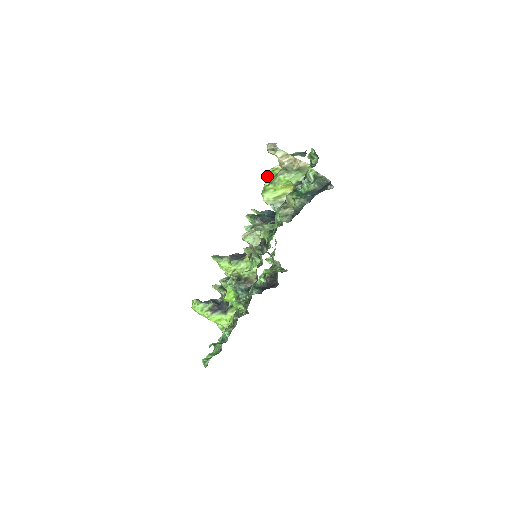
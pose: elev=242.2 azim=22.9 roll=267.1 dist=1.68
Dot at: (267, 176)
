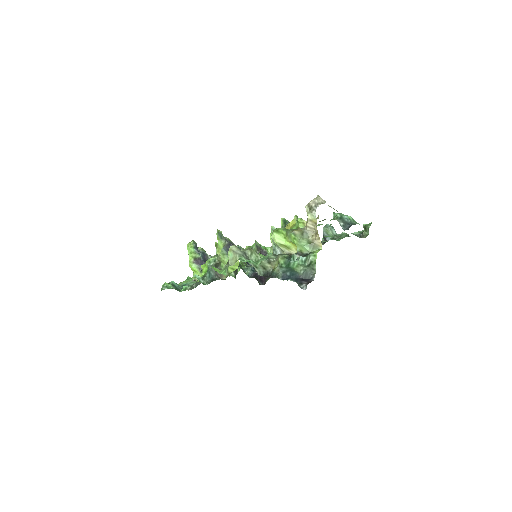
Dot at: (296, 219)
